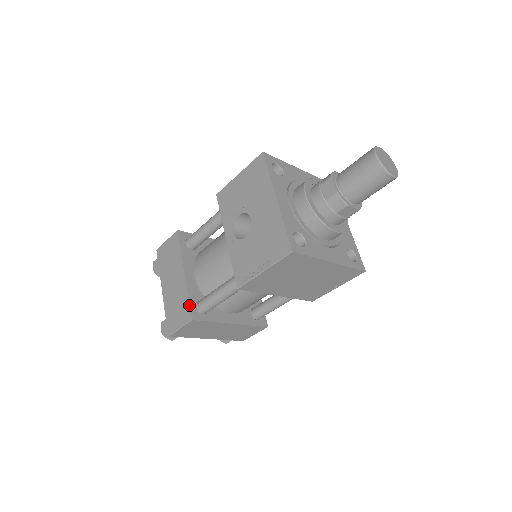
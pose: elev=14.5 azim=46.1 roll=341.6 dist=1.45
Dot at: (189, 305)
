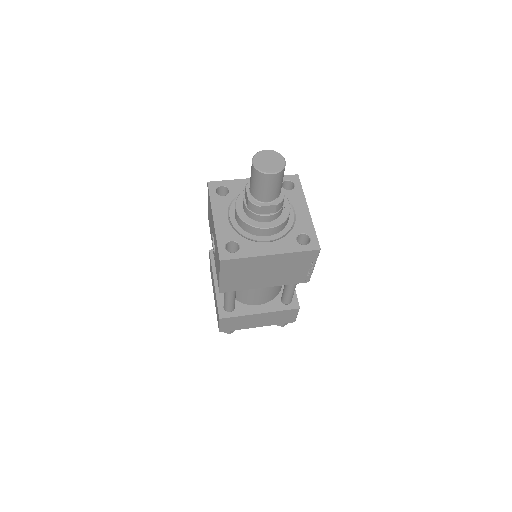
Dot at: (217, 308)
